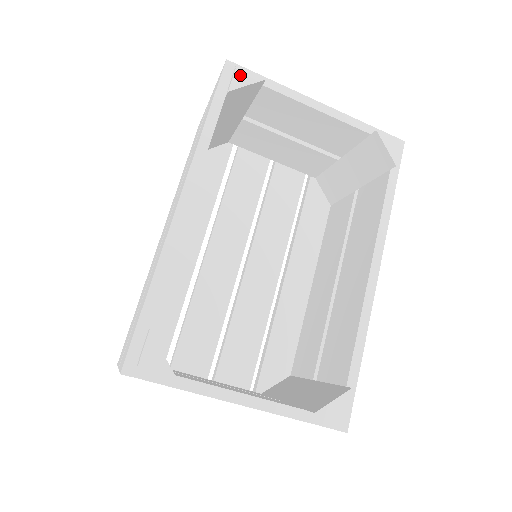
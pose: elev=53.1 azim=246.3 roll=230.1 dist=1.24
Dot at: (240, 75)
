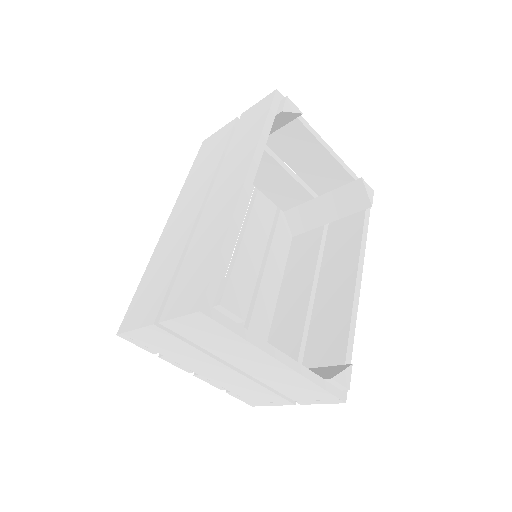
Dot at: (289, 103)
